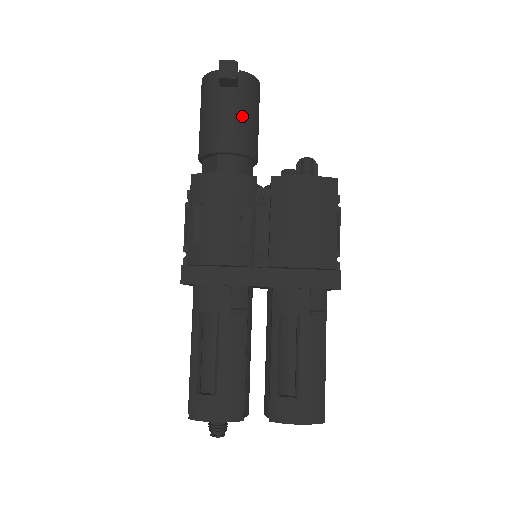
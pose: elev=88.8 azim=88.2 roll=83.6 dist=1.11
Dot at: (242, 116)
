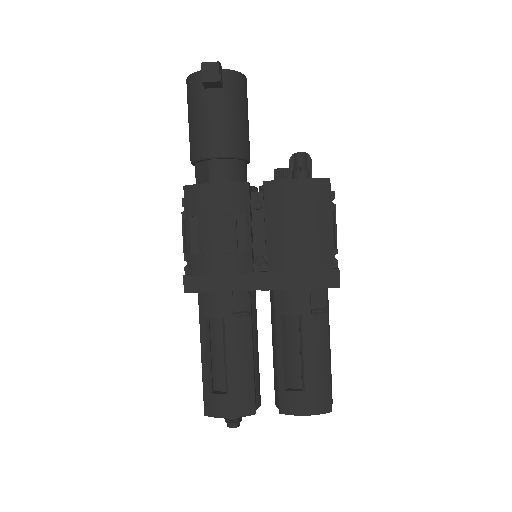
Dot at: (230, 118)
